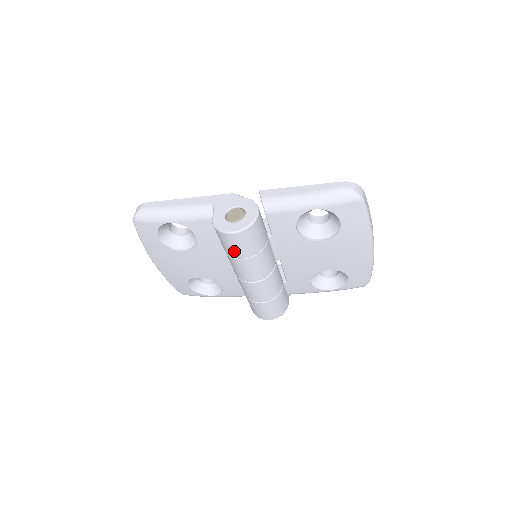
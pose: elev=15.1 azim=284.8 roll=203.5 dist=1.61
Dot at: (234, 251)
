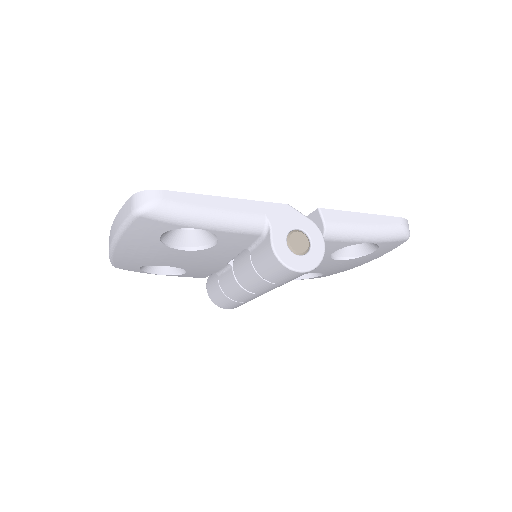
Dot at: (278, 279)
